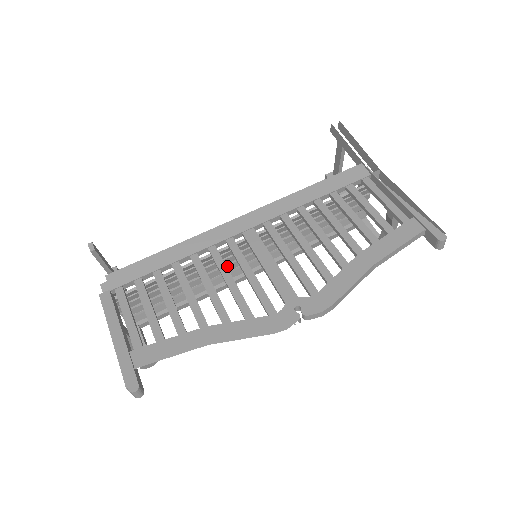
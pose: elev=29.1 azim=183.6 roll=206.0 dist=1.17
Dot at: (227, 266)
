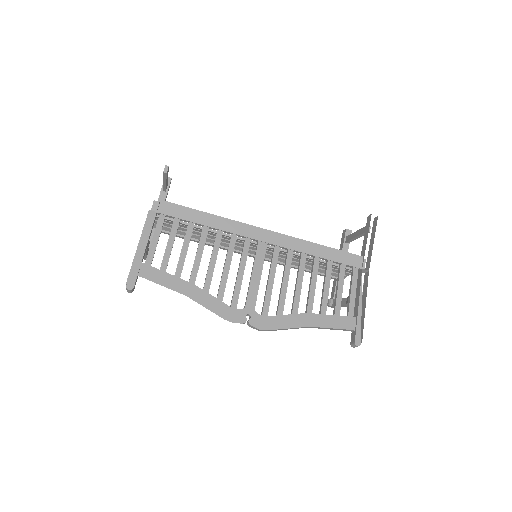
Dot at: (236, 242)
